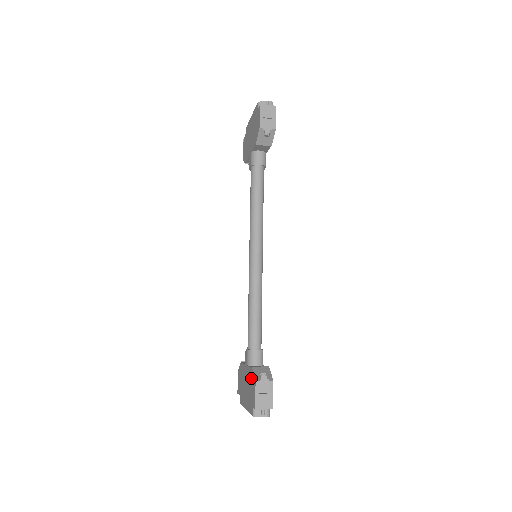
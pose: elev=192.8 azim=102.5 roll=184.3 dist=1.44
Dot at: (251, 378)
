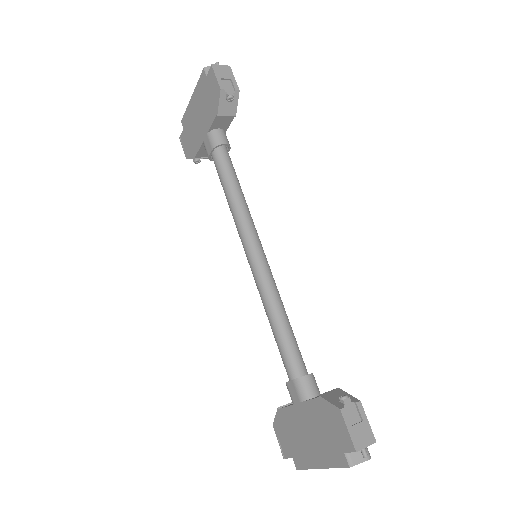
Dot at: (323, 412)
